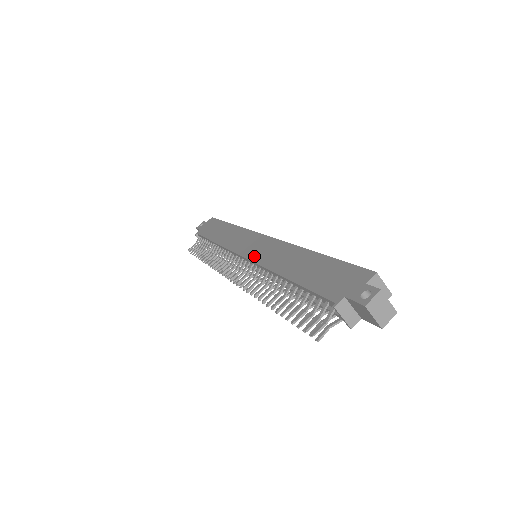
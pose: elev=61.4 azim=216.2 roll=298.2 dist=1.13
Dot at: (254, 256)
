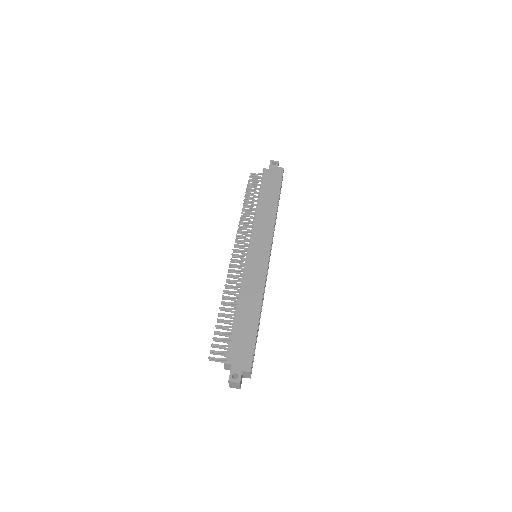
Dot at: (250, 264)
